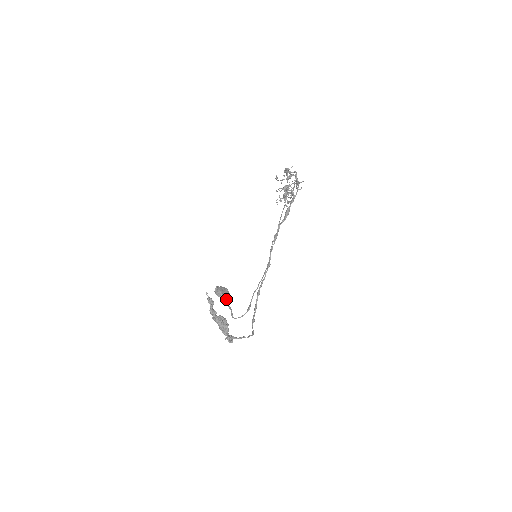
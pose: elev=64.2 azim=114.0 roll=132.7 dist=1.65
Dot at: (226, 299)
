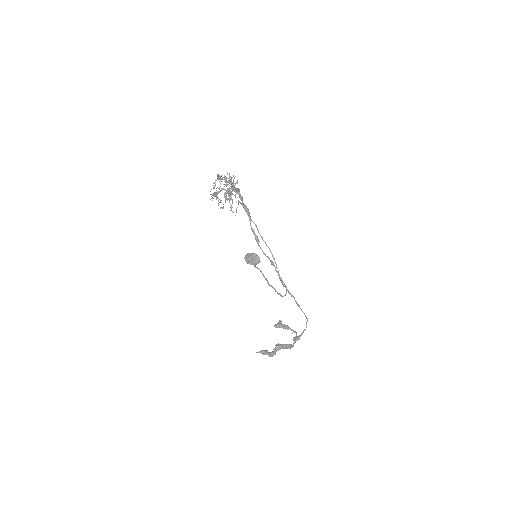
Dot at: (262, 274)
